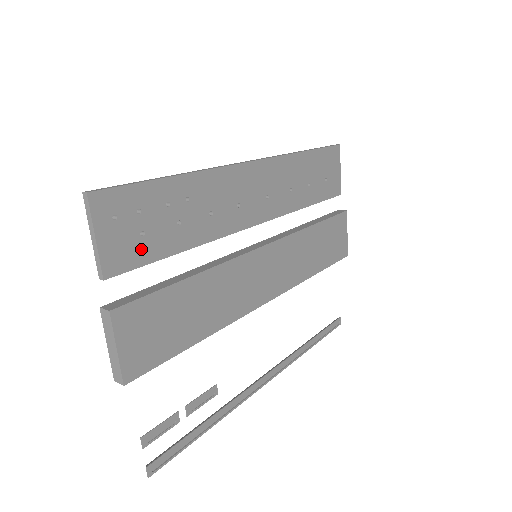
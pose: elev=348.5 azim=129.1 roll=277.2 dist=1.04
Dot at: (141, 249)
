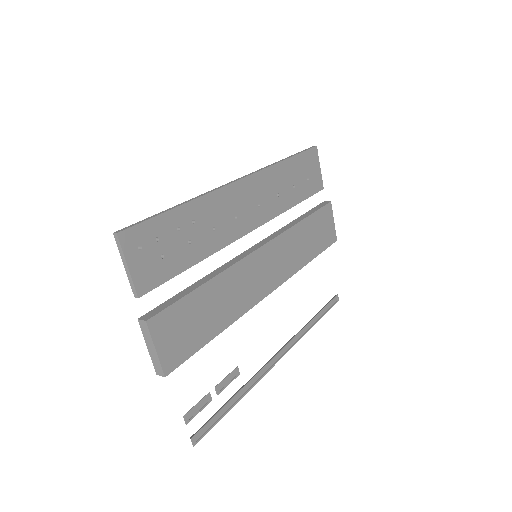
Dot at: (163, 269)
